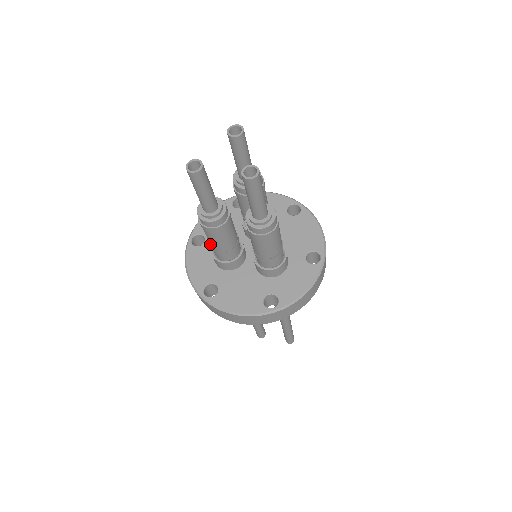
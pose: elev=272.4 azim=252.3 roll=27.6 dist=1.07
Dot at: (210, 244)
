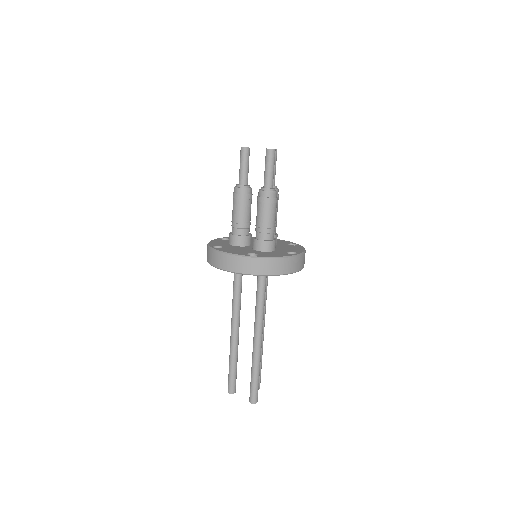
Dot at: (232, 218)
